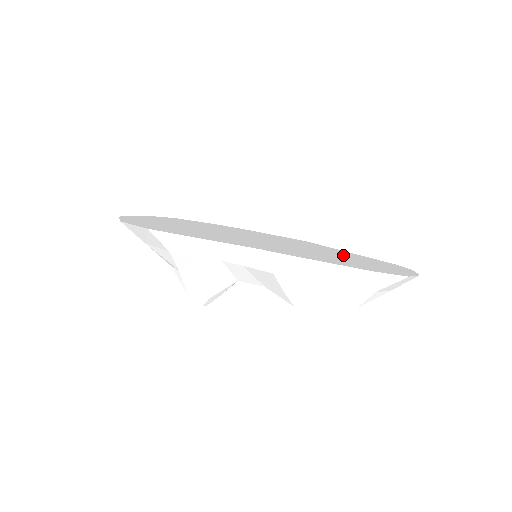
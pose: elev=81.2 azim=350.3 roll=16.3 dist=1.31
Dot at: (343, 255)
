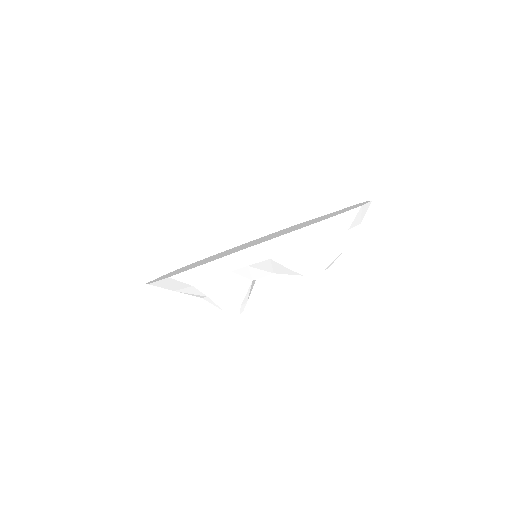
Dot at: (316, 219)
